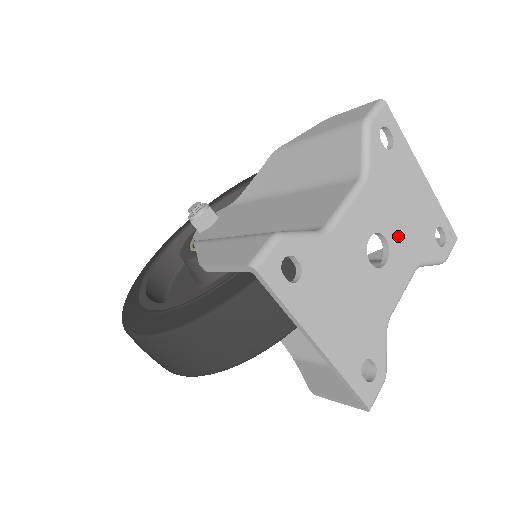
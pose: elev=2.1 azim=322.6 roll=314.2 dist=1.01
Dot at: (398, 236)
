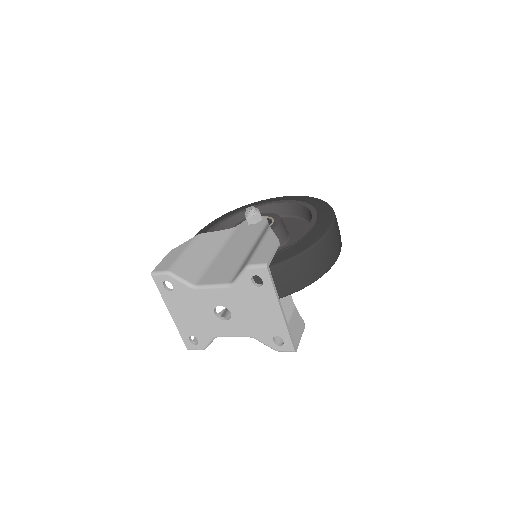
Dot at: (241, 318)
